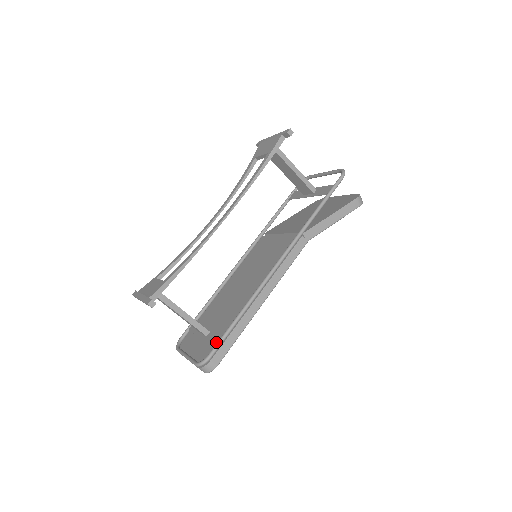
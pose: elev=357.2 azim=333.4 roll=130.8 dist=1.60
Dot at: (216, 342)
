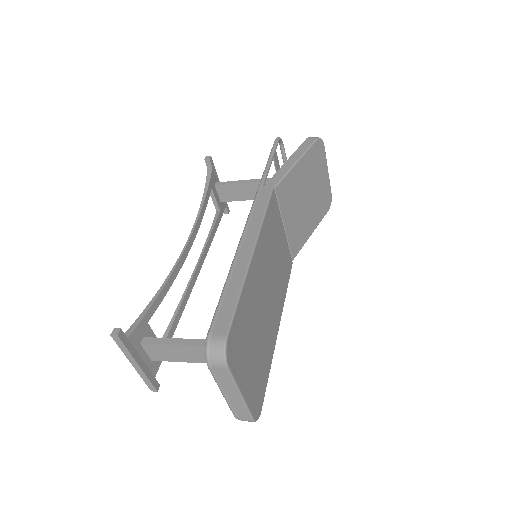
Dot at: occluded
